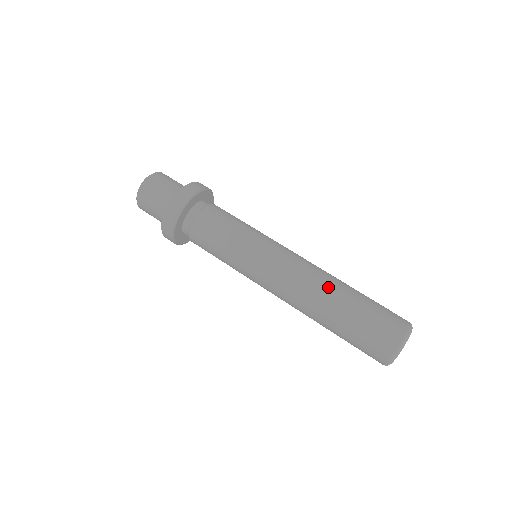
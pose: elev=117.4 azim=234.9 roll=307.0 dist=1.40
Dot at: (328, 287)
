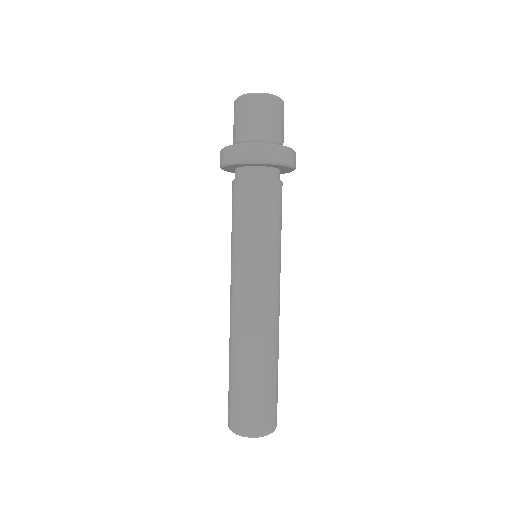
Dot at: (250, 347)
